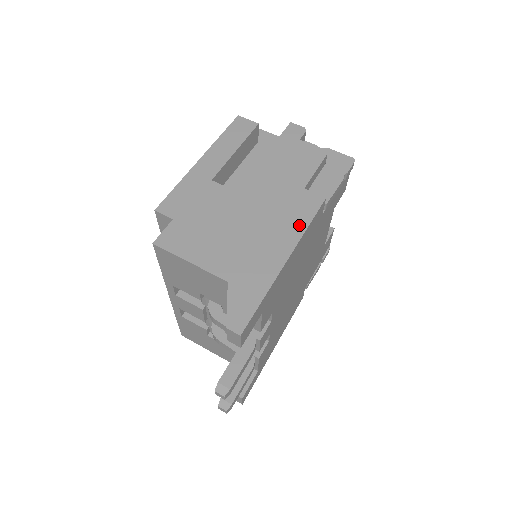
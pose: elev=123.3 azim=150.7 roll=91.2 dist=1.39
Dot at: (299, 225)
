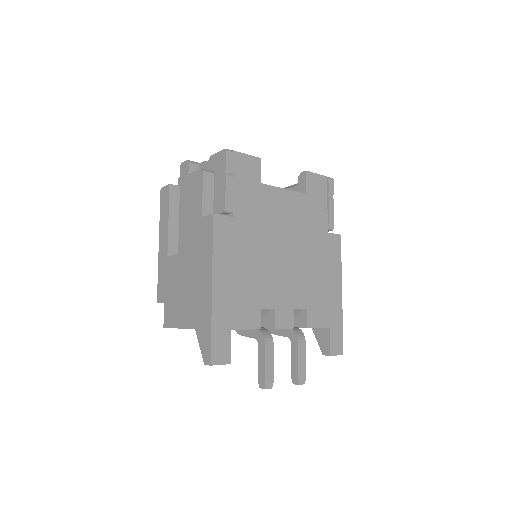
Dot at: (208, 253)
